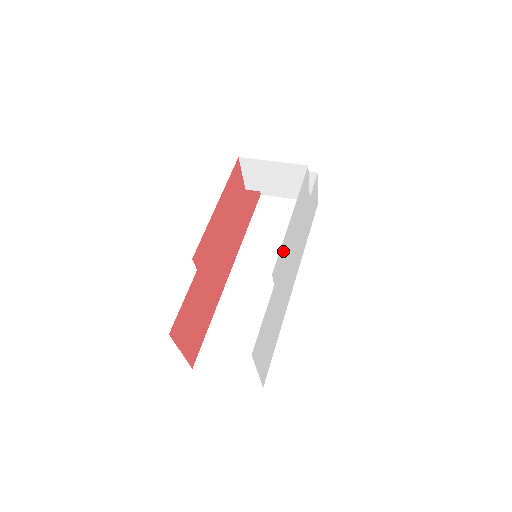
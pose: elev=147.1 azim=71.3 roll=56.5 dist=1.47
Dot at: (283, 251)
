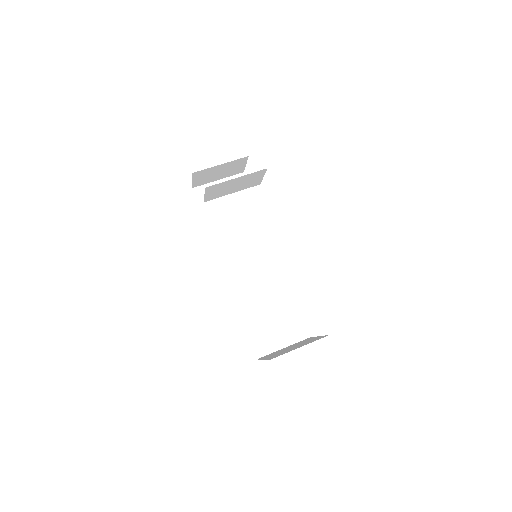
Dot at: occluded
